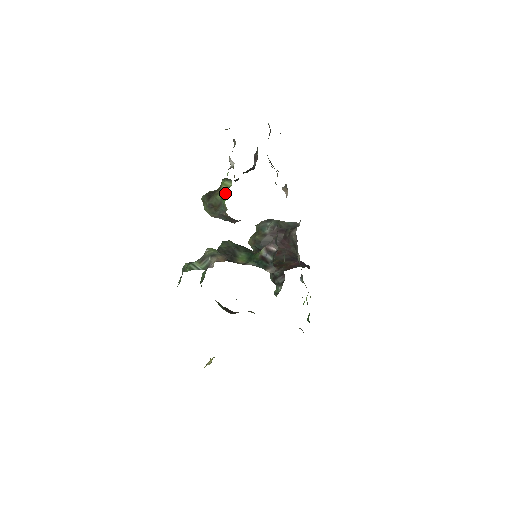
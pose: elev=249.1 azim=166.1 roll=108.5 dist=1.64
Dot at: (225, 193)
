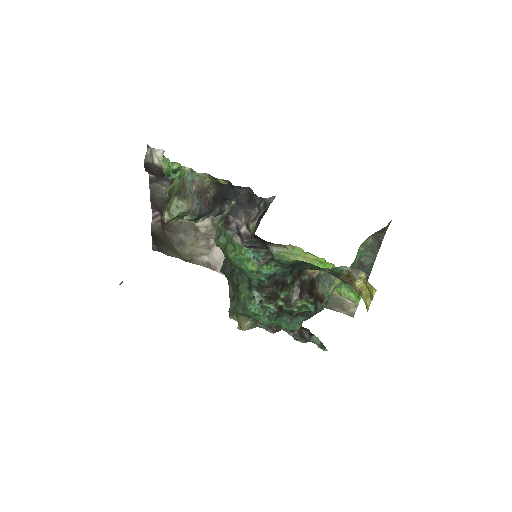
Dot at: (177, 176)
